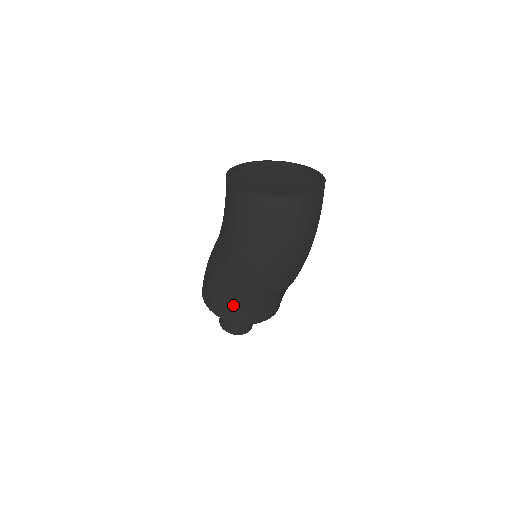
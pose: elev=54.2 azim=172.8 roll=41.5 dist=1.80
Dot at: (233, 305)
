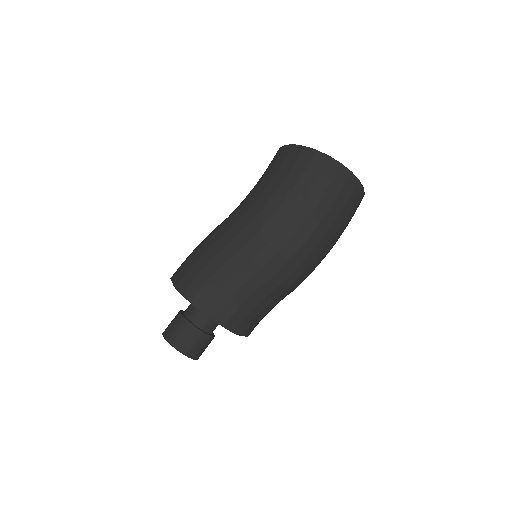
Dot at: (213, 278)
